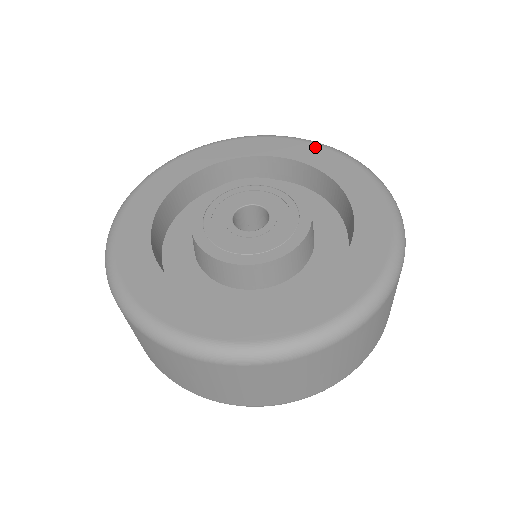
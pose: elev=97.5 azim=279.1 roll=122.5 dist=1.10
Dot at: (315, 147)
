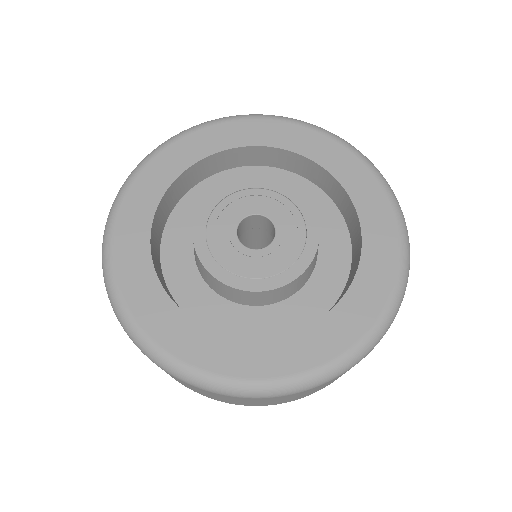
Dot at: (341, 149)
